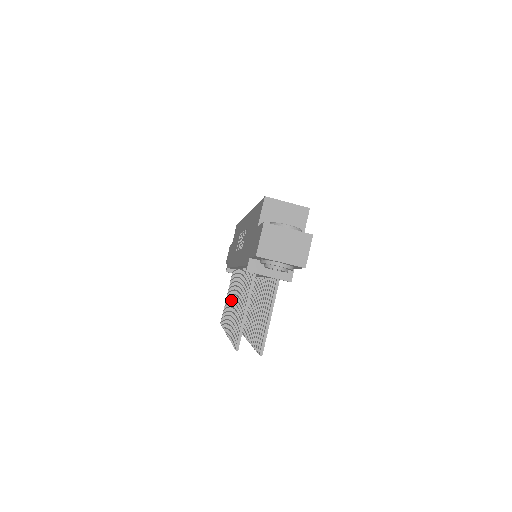
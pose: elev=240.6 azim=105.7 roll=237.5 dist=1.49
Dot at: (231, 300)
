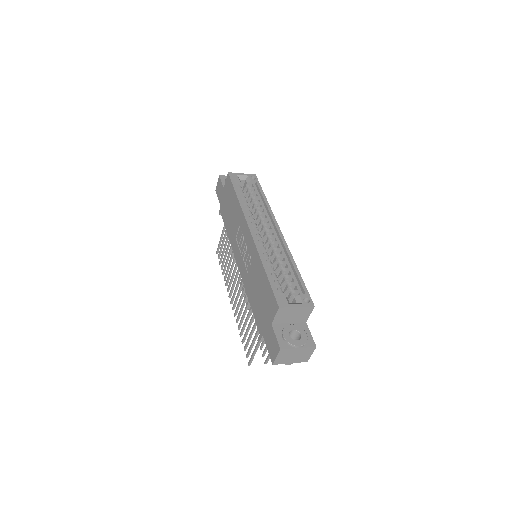
Dot at: (231, 269)
